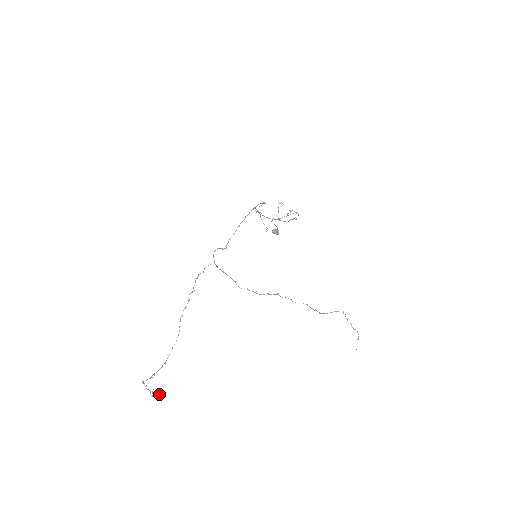
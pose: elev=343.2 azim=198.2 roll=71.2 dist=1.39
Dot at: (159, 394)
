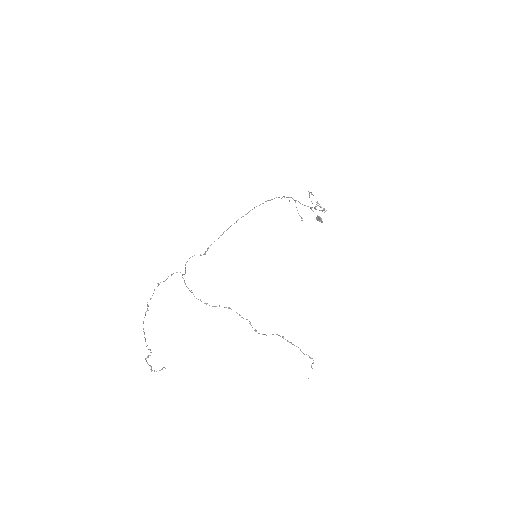
Dot at: (160, 370)
